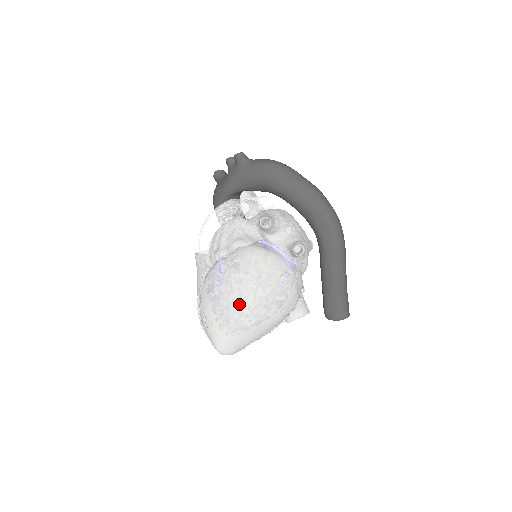
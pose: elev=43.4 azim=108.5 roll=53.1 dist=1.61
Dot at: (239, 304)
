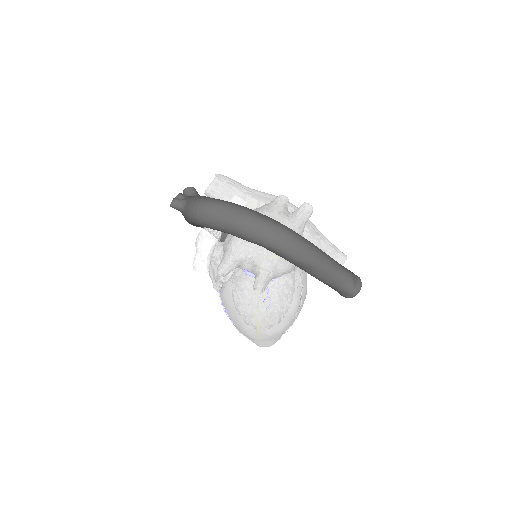
Dot at: (246, 330)
